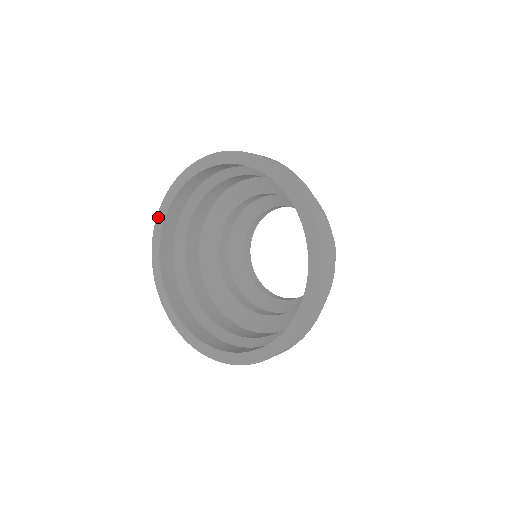
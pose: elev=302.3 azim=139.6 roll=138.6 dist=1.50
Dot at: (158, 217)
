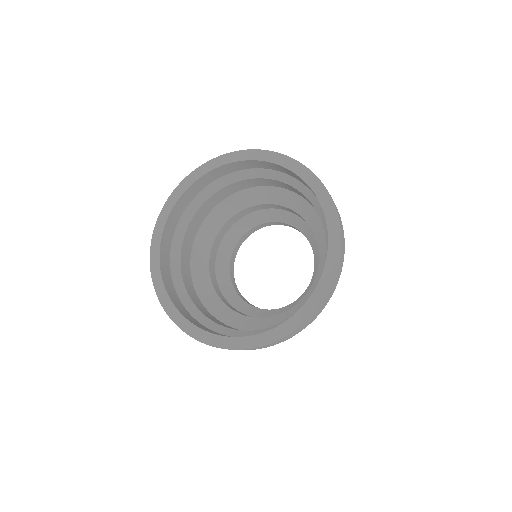
Dot at: (156, 227)
